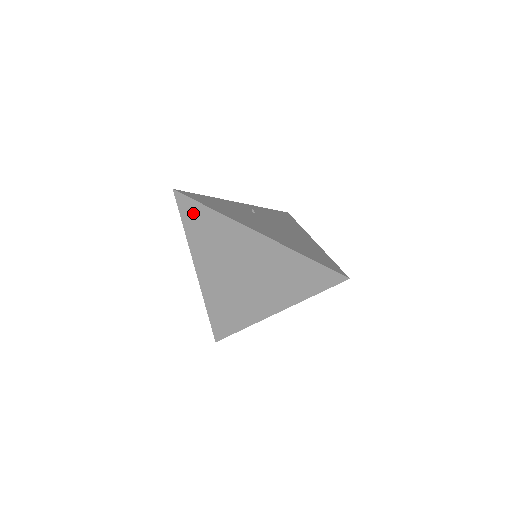
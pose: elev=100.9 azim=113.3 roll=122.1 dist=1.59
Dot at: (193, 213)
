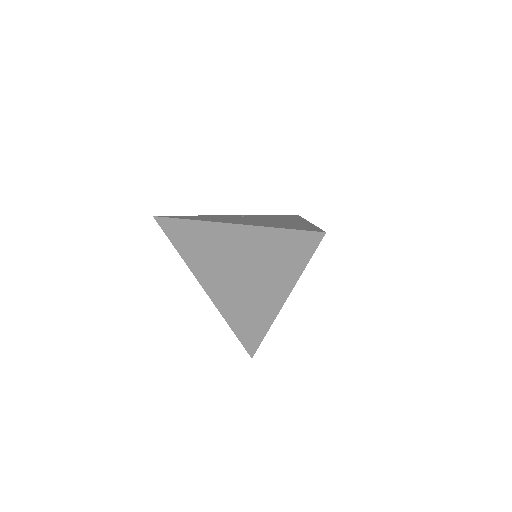
Dot at: (176, 231)
